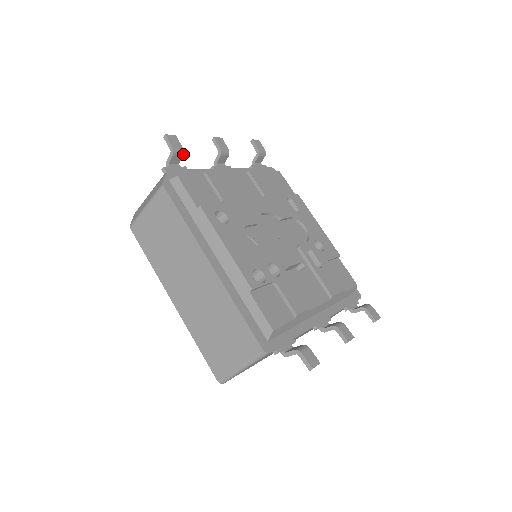
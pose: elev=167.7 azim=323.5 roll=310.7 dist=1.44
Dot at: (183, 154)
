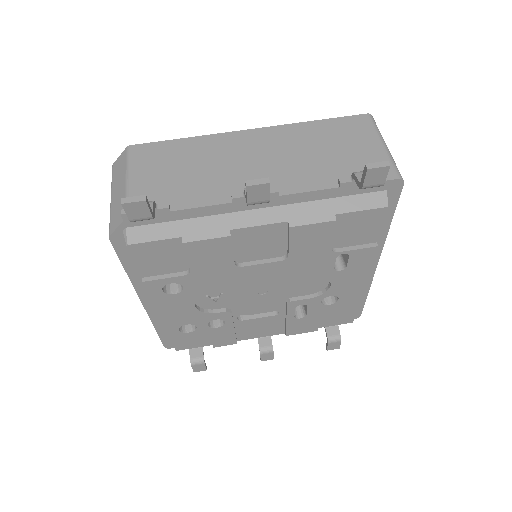
Dot at: (154, 217)
